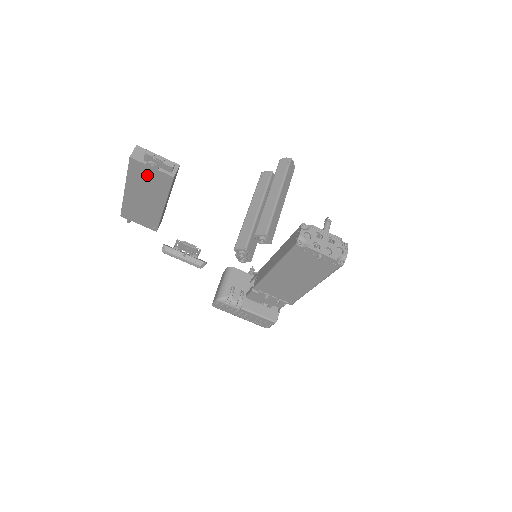
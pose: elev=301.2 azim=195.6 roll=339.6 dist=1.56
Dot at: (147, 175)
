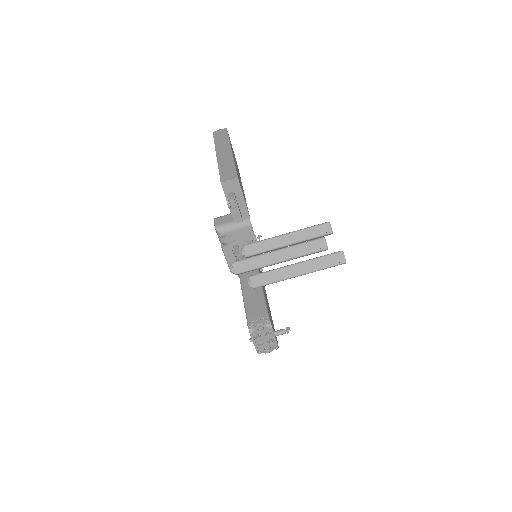
Dot at: occluded
